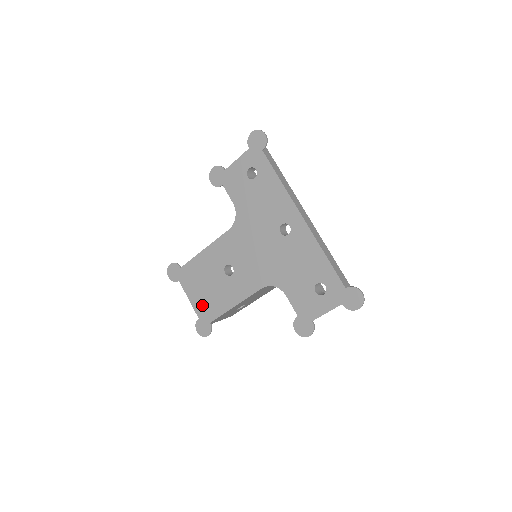
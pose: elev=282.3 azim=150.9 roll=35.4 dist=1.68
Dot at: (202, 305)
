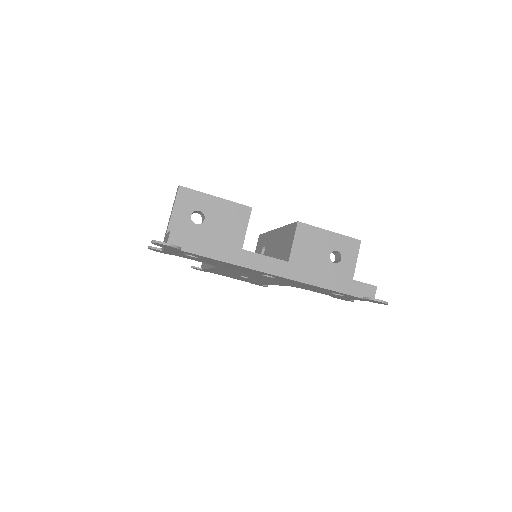
Dot at: occluded
